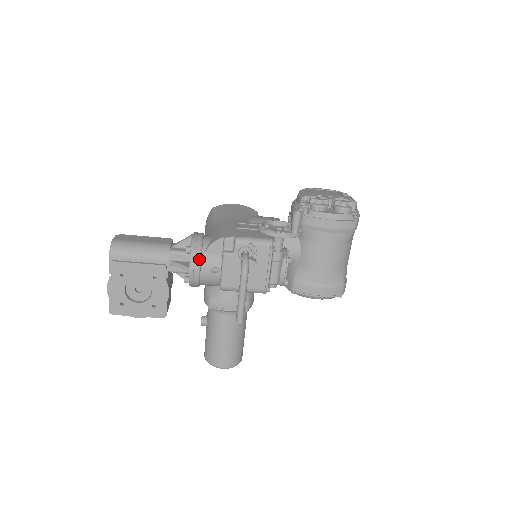
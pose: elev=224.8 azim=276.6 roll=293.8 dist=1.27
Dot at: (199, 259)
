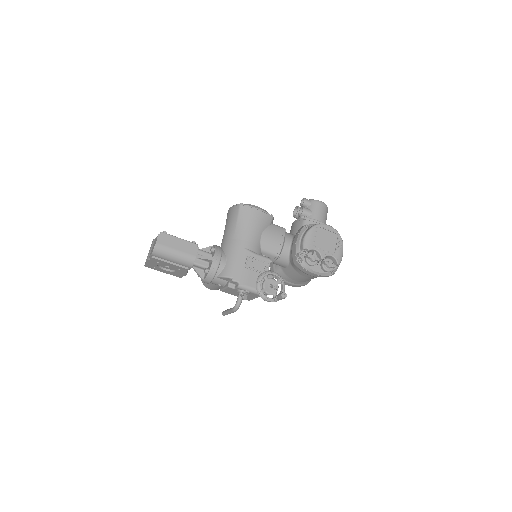
Dot at: (211, 280)
